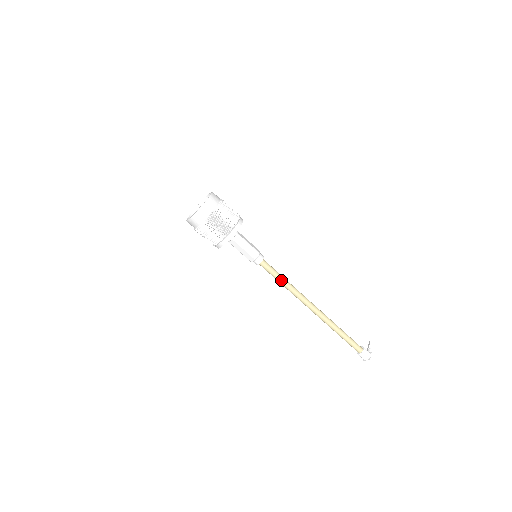
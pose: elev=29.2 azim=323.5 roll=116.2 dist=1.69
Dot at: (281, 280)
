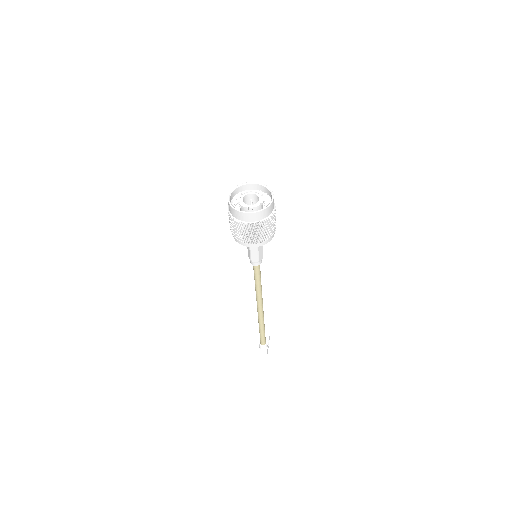
Dot at: (259, 282)
